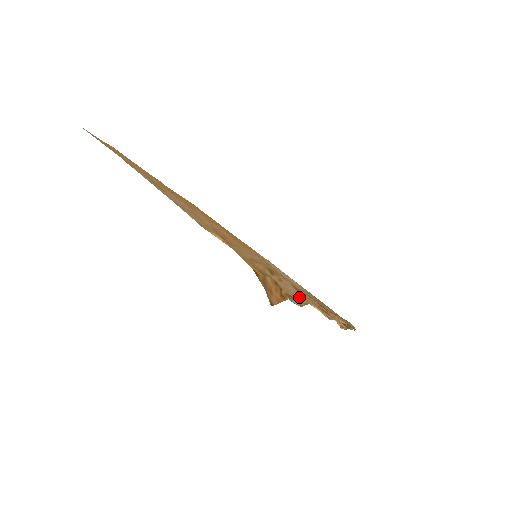
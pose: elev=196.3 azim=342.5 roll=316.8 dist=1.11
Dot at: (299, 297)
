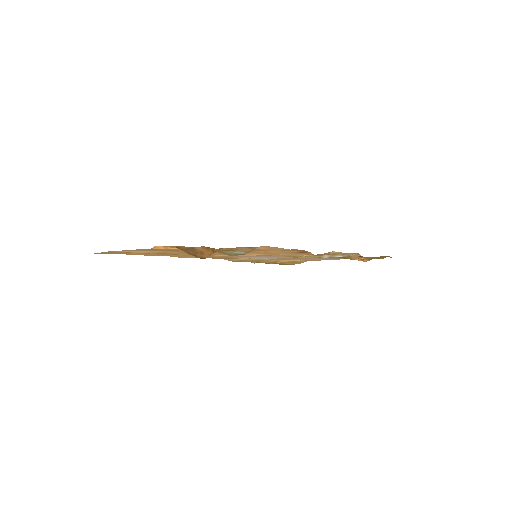
Dot at: (251, 250)
